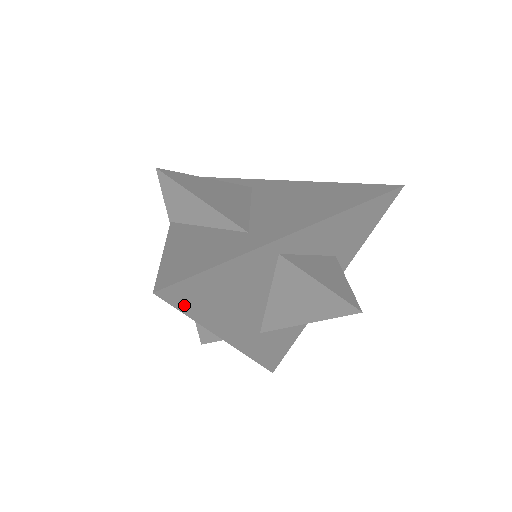
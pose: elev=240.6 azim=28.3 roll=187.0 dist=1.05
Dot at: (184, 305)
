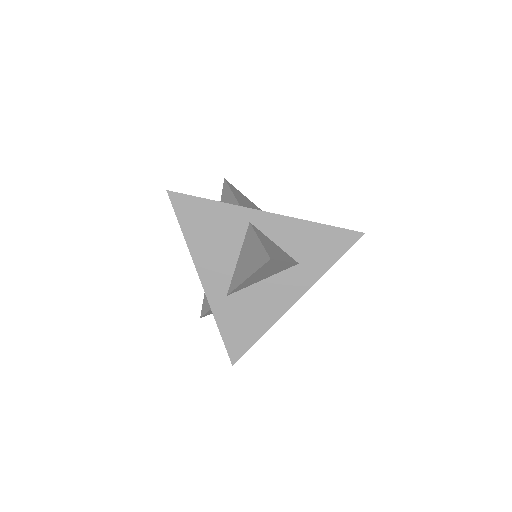
Dot at: (180, 215)
